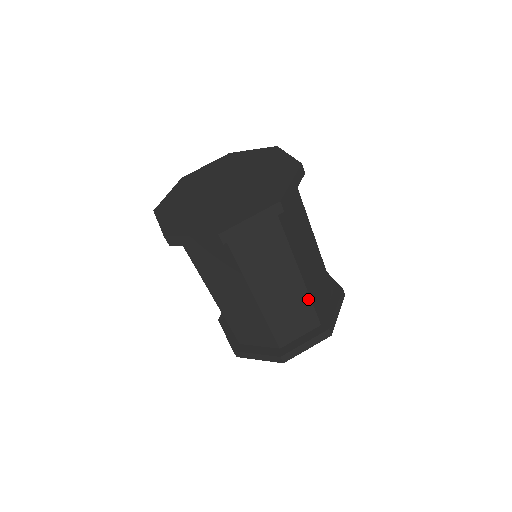
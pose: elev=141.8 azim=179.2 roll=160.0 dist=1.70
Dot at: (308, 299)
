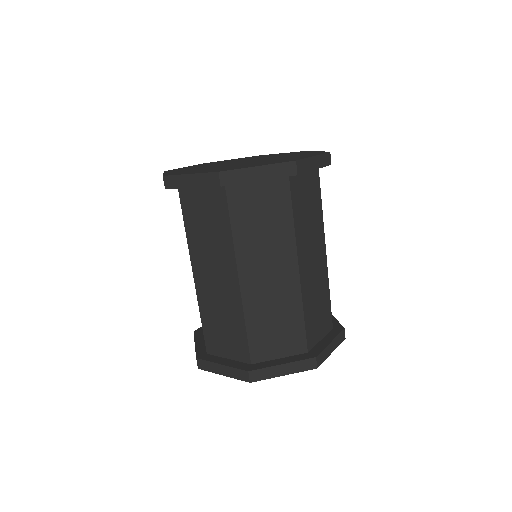
Dot at: (328, 288)
